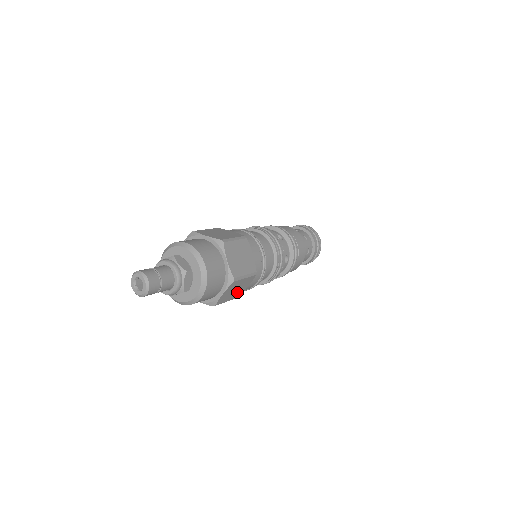
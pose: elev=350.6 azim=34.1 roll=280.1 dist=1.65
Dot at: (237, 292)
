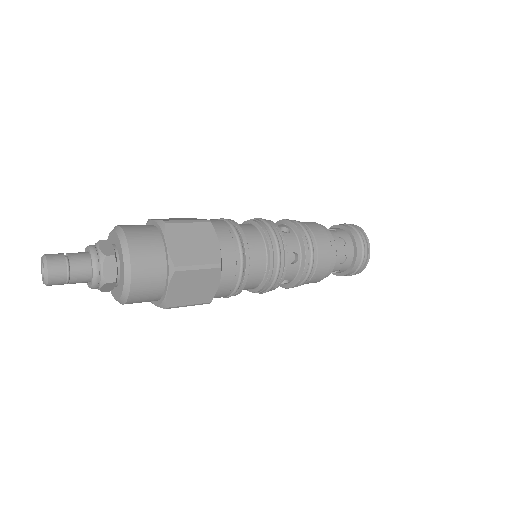
Dot at: occluded
